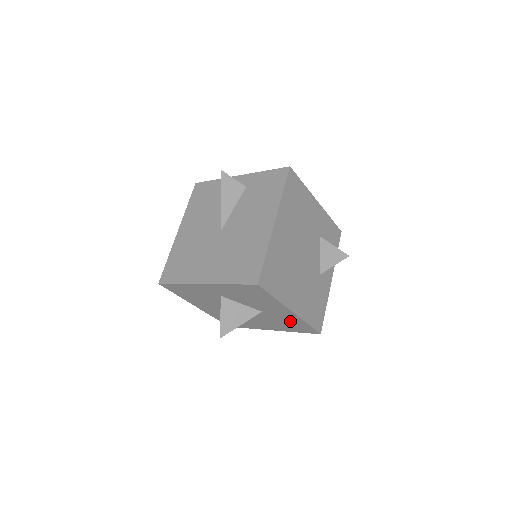
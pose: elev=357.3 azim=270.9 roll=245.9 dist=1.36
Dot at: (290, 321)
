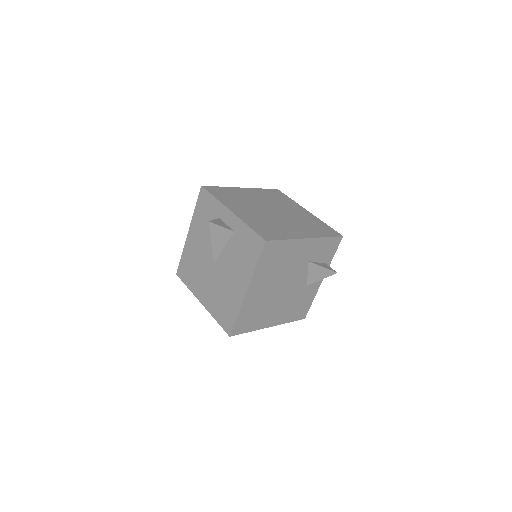
Dot at: occluded
